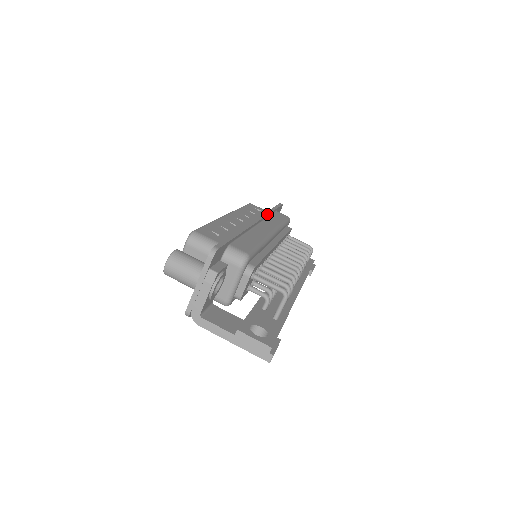
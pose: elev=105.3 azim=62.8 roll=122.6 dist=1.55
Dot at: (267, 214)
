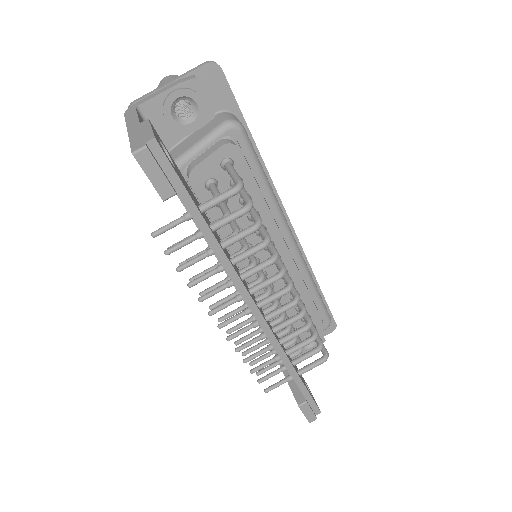
Dot at: occluded
